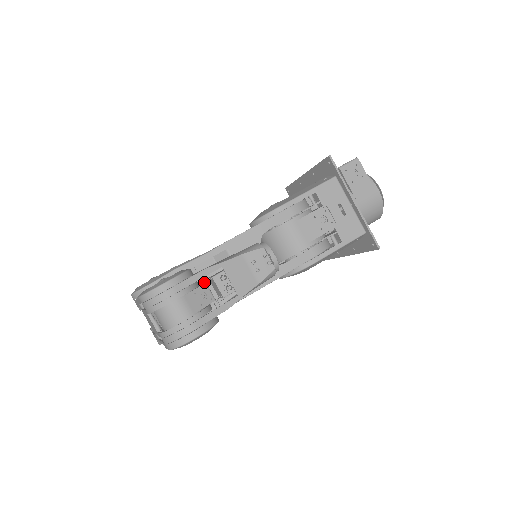
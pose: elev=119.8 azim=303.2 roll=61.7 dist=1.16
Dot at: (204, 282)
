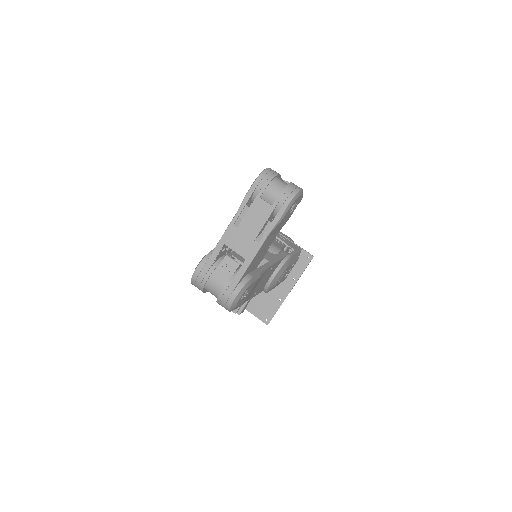
Dot at: occluded
